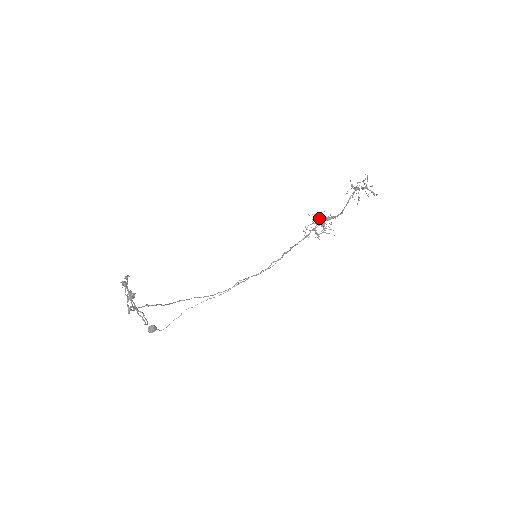
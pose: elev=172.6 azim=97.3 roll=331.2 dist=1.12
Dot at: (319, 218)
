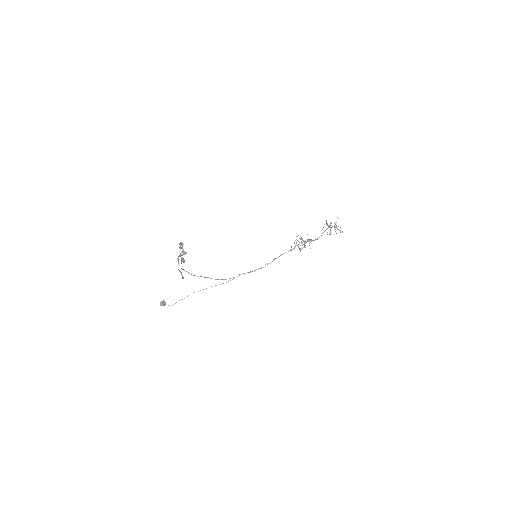
Dot at: (302, 239)
